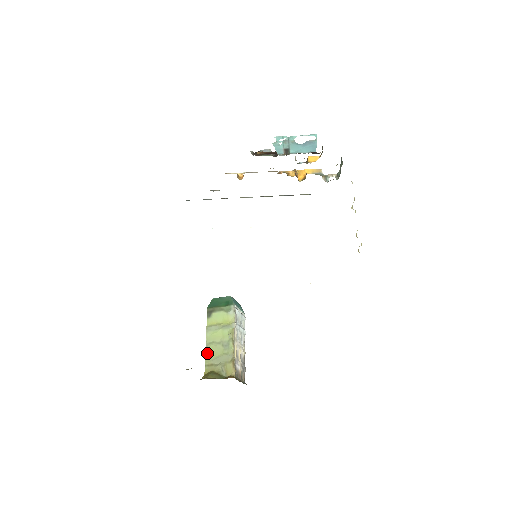
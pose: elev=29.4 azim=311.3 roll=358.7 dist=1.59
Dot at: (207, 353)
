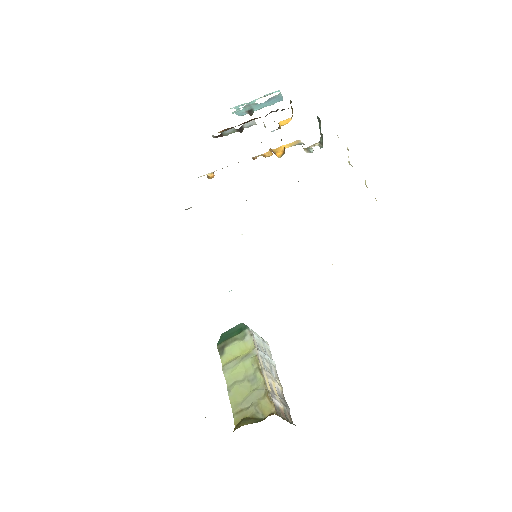
Dot at: (231, 398)
